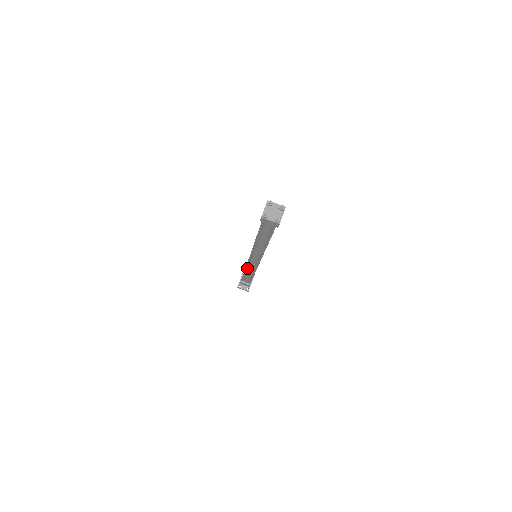
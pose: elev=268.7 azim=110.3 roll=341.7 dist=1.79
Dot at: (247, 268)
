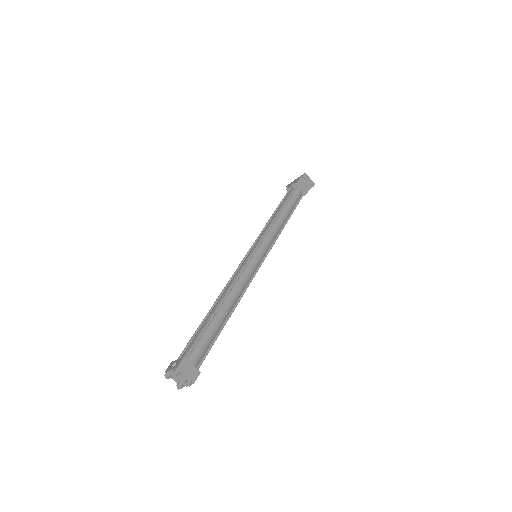
Dot at: occluded
